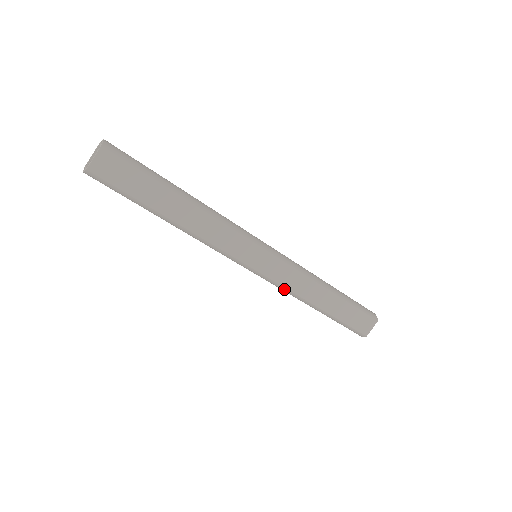
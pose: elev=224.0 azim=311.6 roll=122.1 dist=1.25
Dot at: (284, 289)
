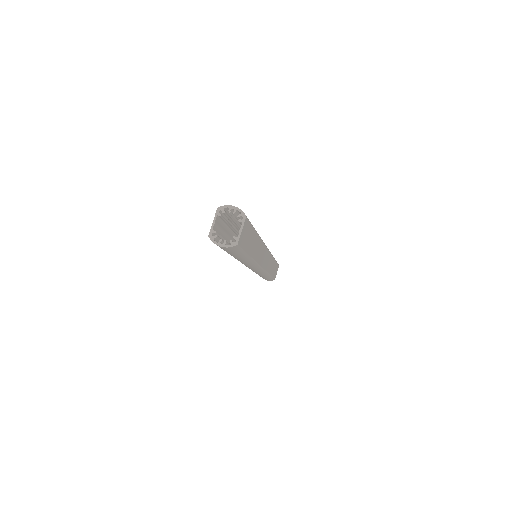
Dot at: occluded
